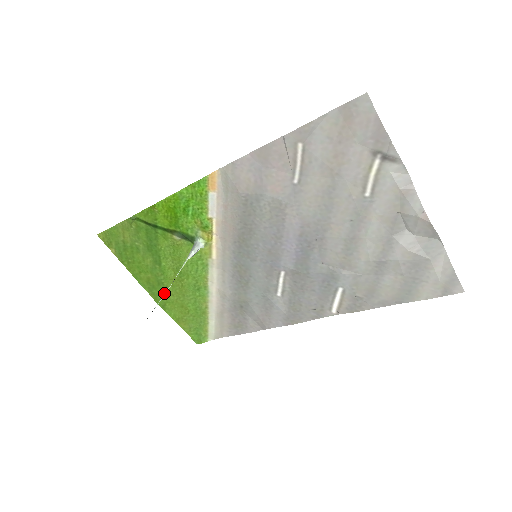
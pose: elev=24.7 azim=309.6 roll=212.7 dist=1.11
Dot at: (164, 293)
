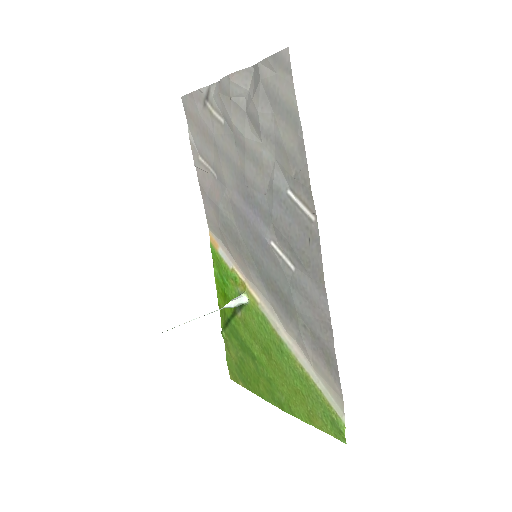
Dot at: (279, 391)
